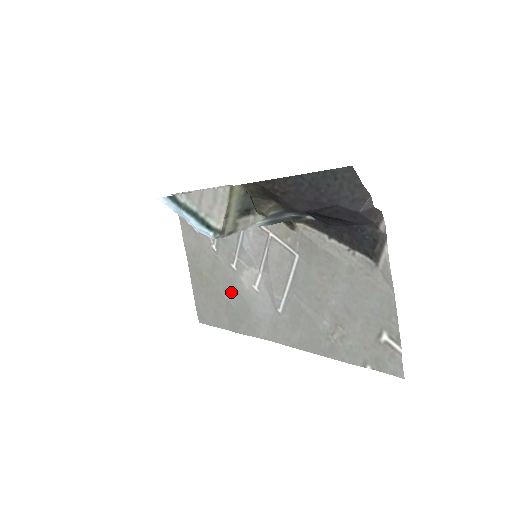
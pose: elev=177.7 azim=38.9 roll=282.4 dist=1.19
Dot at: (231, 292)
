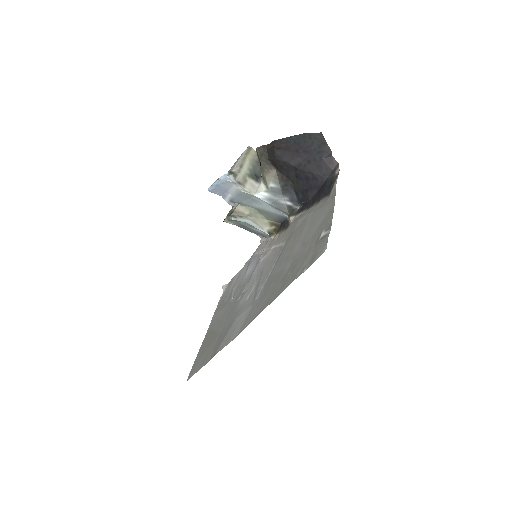
Dot at: (227, 321)
